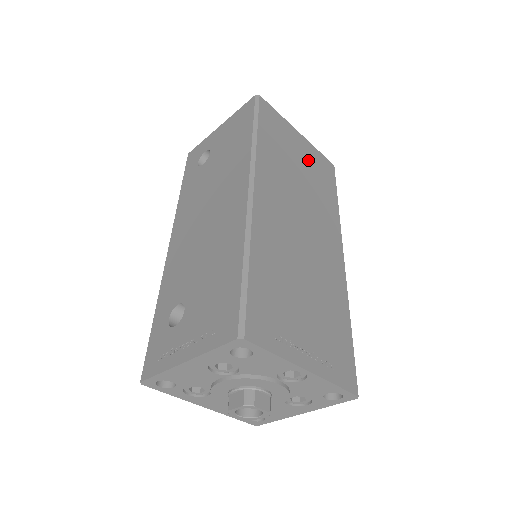
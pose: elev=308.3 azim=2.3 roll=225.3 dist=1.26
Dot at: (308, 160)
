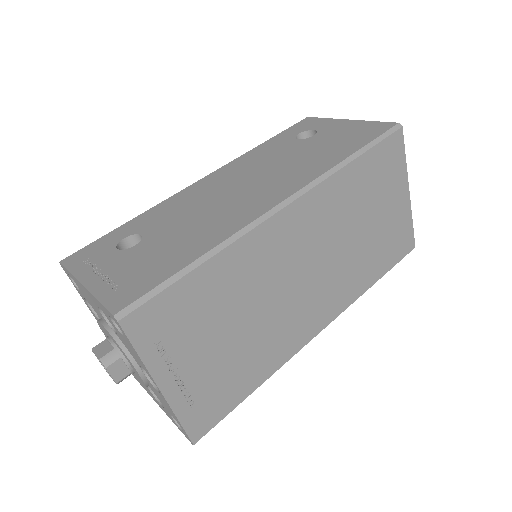
Dot at: (388, 222)
